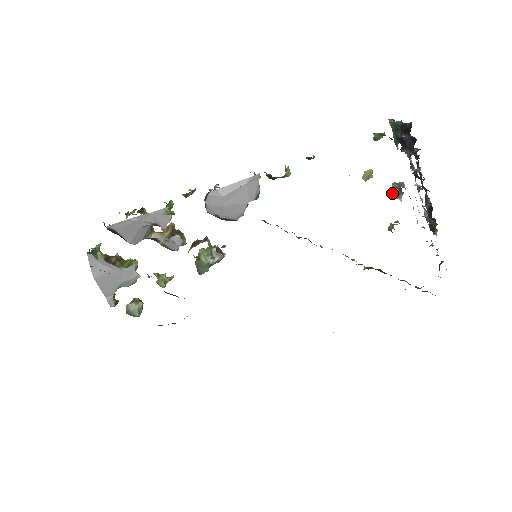
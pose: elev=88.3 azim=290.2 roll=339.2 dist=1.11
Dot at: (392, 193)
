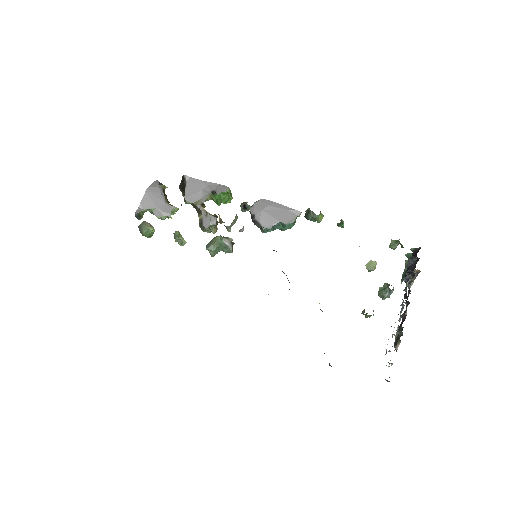
Dot at: (381, 290)
